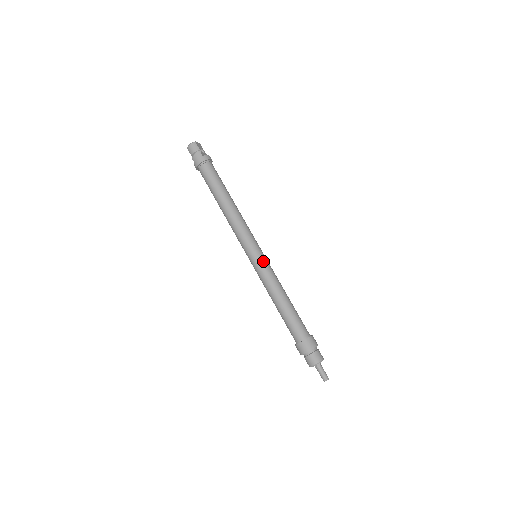
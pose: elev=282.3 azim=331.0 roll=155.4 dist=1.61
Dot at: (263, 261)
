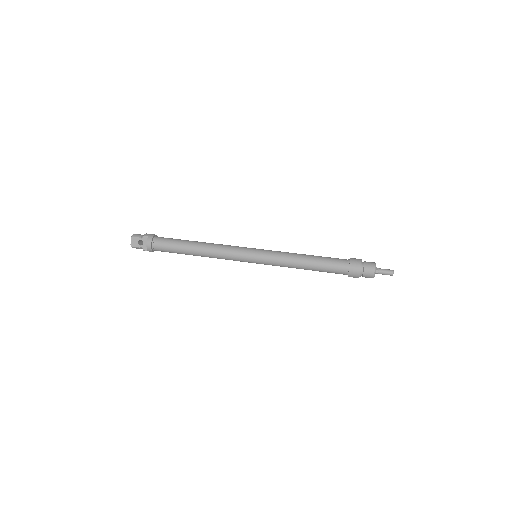
Dot at: occluded
